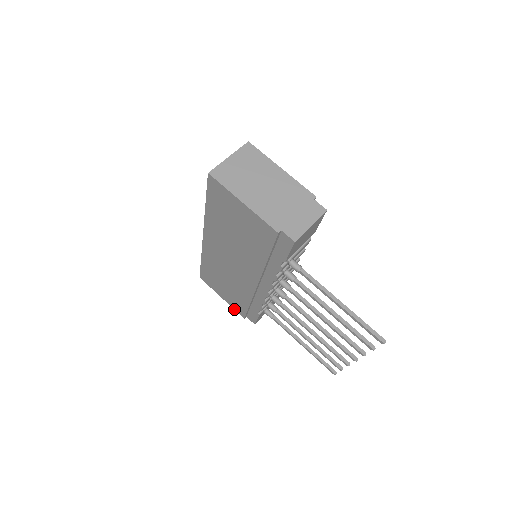
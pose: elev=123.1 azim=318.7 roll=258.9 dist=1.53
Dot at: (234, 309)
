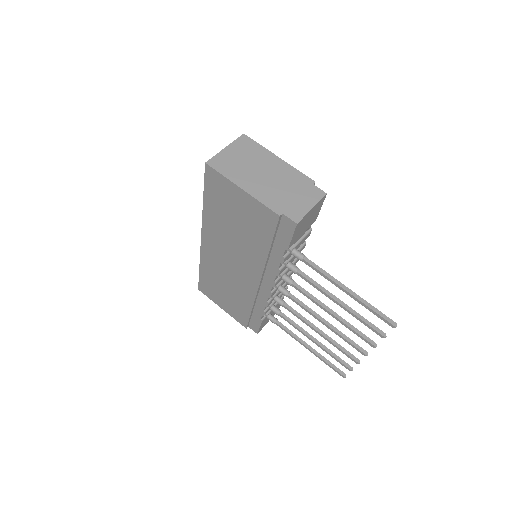
Dot at: (235, 319)
